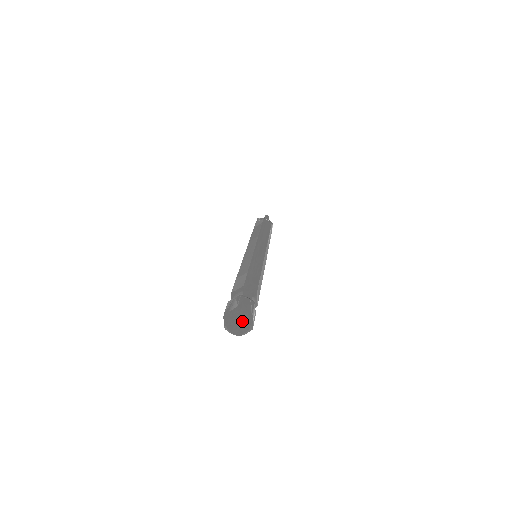
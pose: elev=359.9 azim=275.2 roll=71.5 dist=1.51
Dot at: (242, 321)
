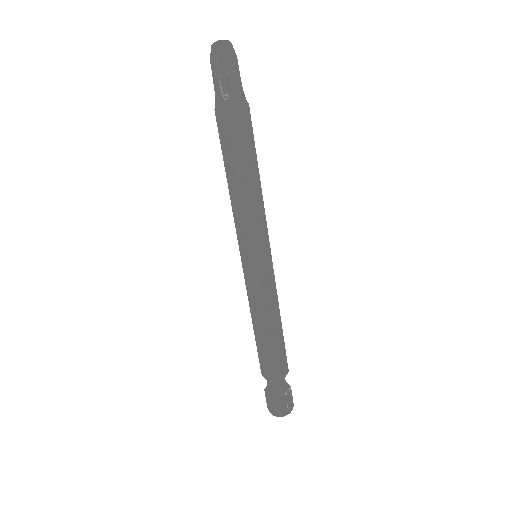
Dot at: occluded
